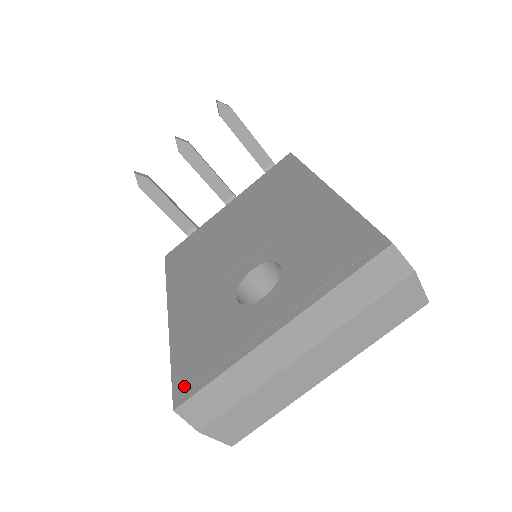
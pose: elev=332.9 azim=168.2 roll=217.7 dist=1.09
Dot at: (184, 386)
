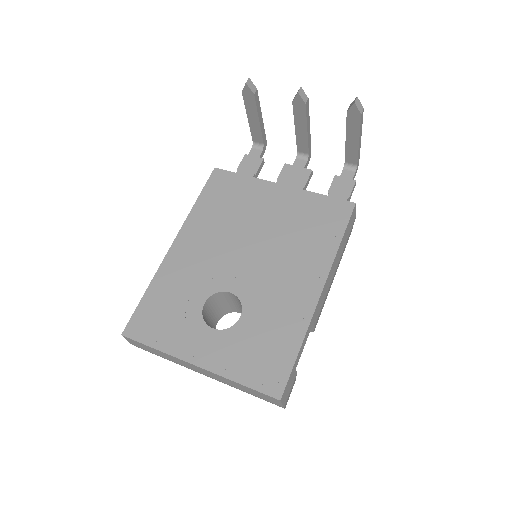
Dot at: (136, 327)
